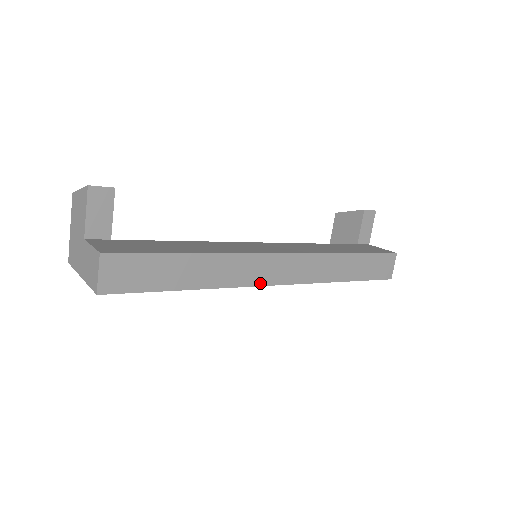
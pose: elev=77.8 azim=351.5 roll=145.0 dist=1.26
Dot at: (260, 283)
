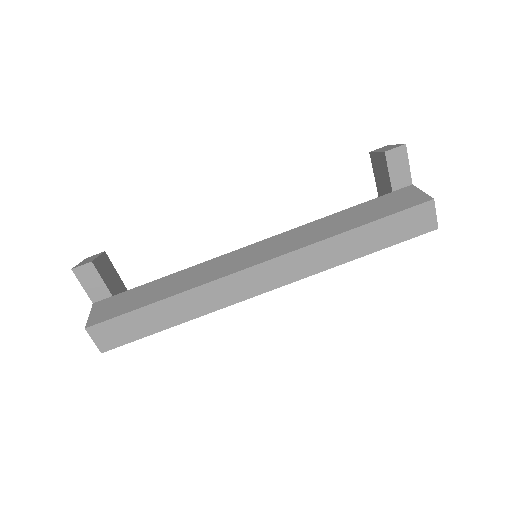
Dot at: (245, 297)
